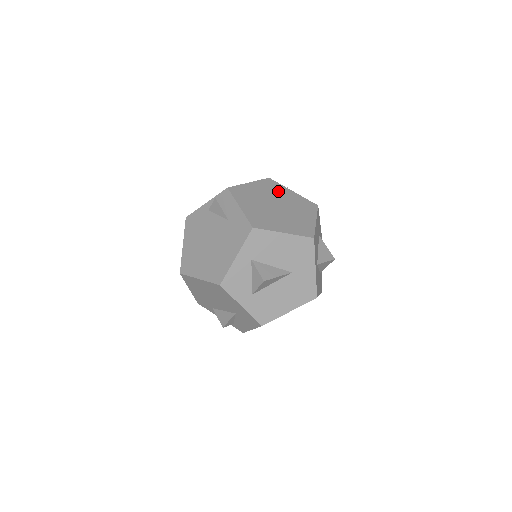
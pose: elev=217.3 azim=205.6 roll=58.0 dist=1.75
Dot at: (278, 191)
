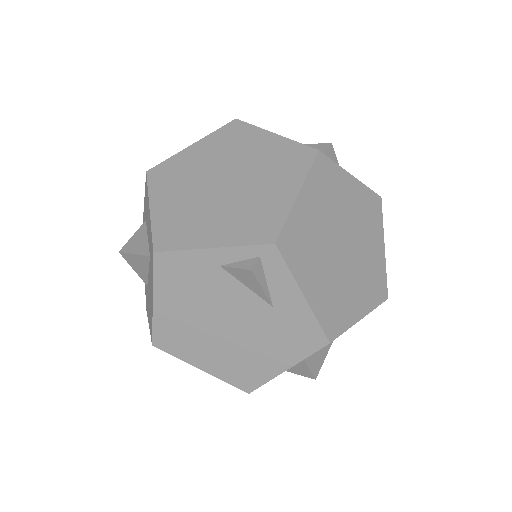
Dot at: (337, 192)
